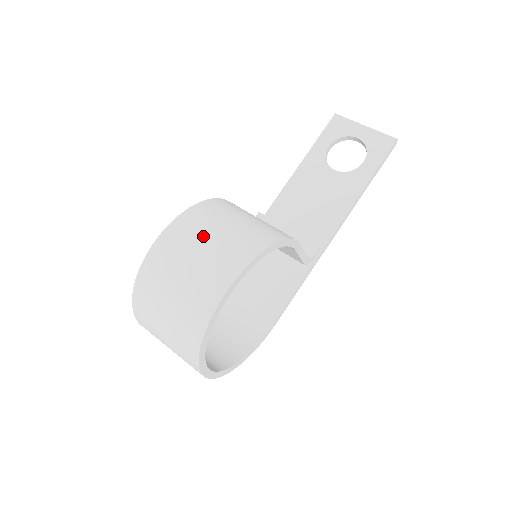
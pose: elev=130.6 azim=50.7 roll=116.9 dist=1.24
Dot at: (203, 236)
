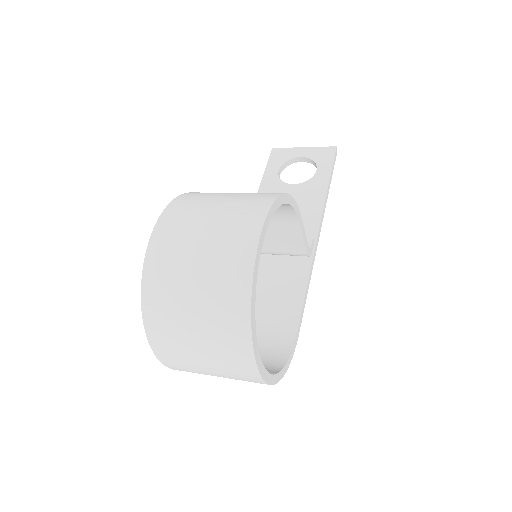
Dot at: (209, 203)
